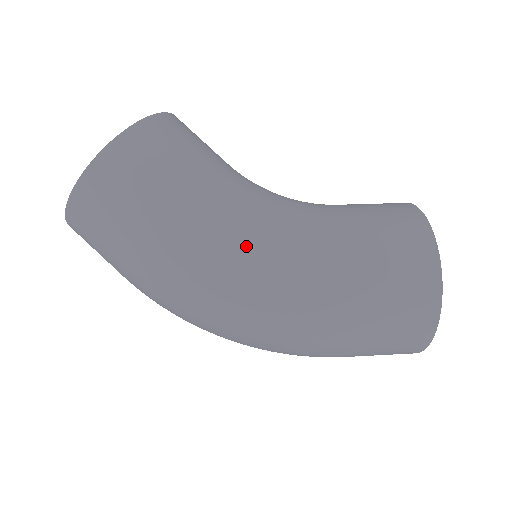
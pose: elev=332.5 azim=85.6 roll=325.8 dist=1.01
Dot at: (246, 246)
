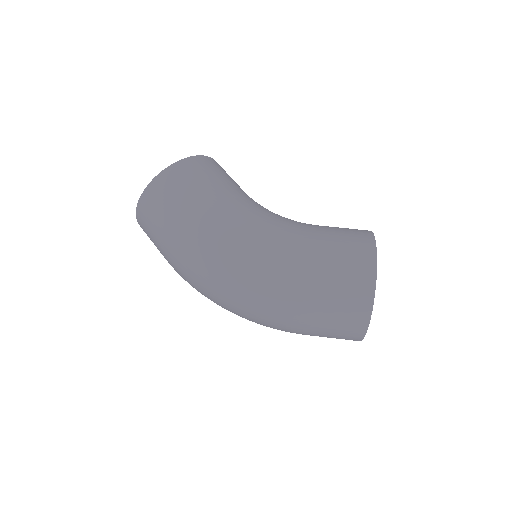
Dot at: (246, 228)
